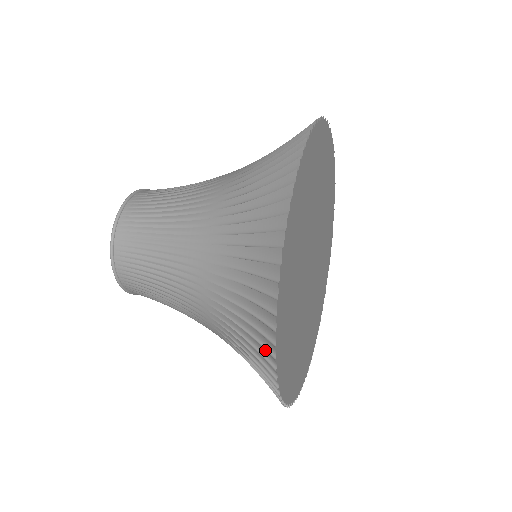
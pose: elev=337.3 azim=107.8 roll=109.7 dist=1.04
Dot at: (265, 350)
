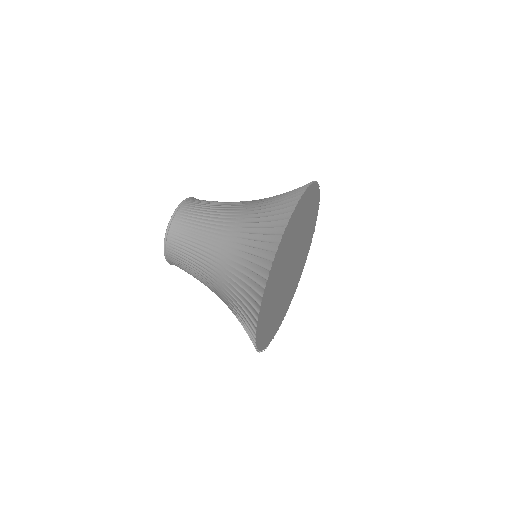
Dot at: occluded
